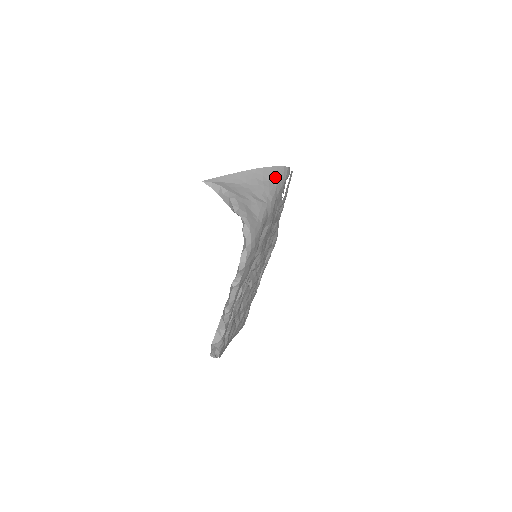
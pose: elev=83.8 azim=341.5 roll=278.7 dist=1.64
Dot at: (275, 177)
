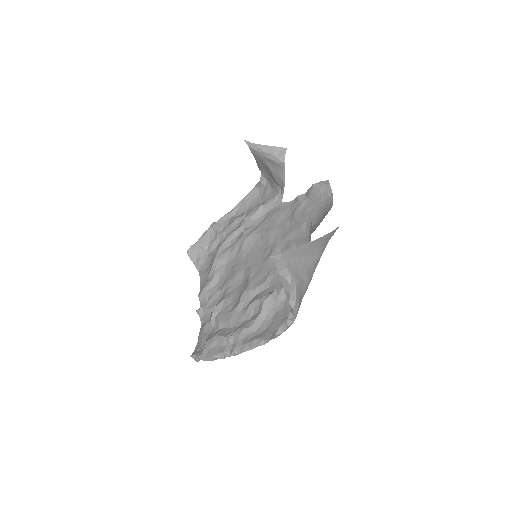
Dot at: (330, 238)
